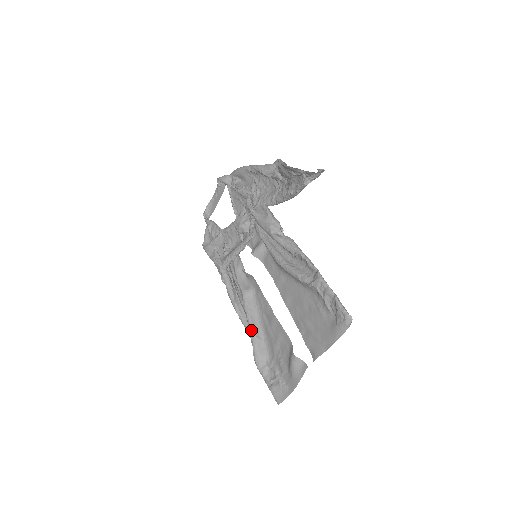
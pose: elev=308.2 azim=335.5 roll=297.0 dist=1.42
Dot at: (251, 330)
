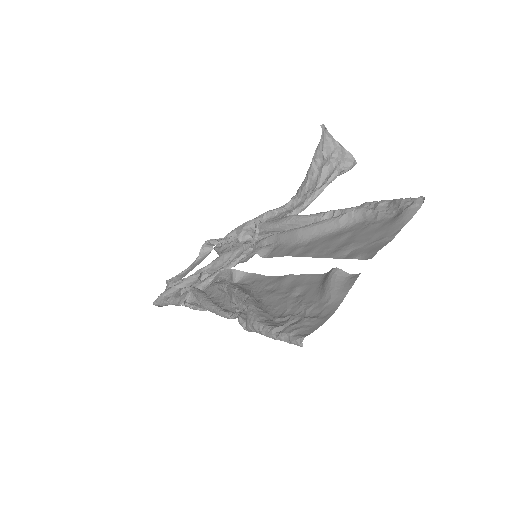
Dot at: (246, 294)
